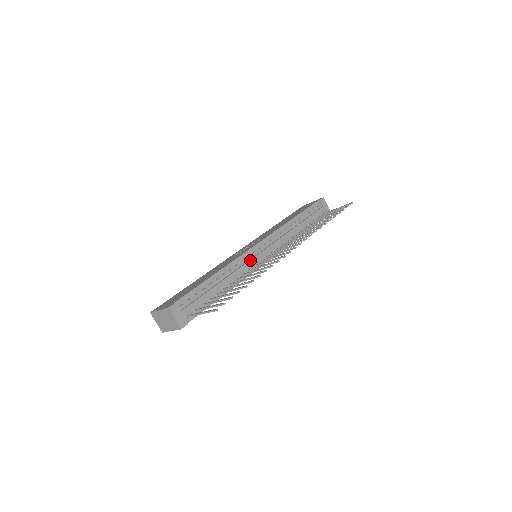
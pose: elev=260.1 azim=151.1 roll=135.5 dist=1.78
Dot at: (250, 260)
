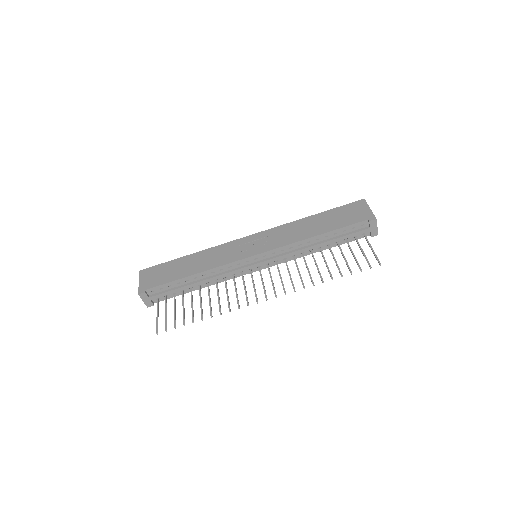
Dot at: (237, 270)
